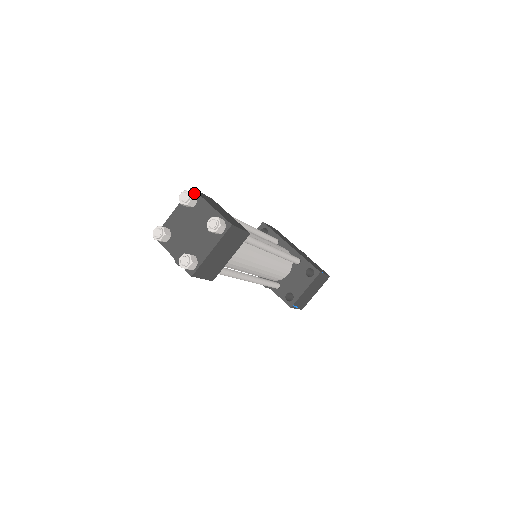
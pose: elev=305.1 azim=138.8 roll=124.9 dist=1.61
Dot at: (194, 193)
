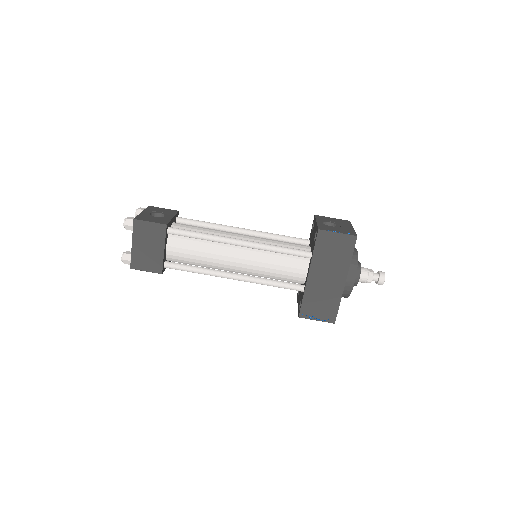
Dot at: (130, 226)
